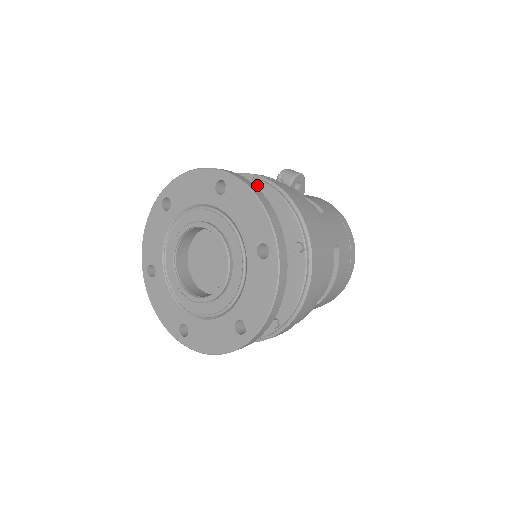
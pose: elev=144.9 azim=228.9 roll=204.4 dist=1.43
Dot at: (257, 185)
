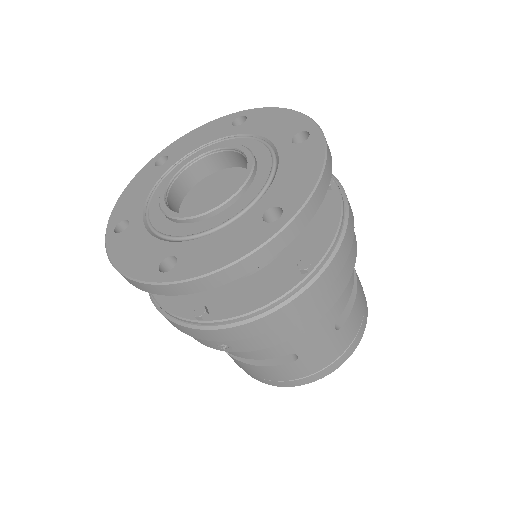
Dot at: occluded
